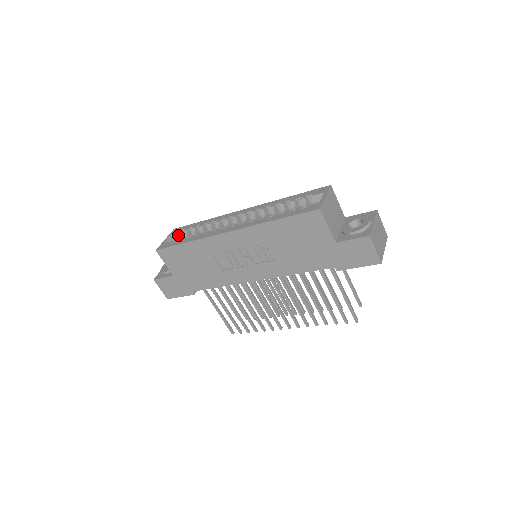
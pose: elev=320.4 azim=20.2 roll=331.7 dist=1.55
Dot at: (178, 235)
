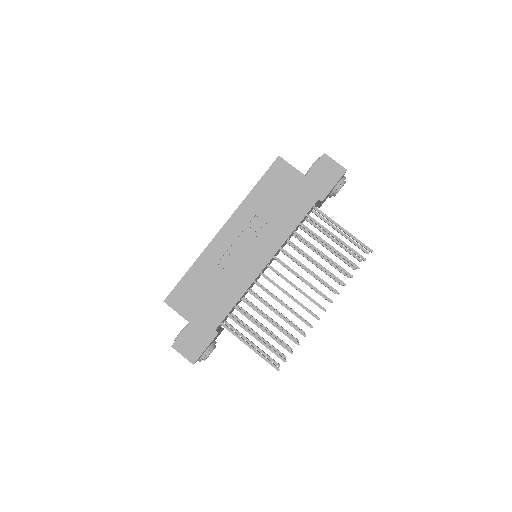
Dot at: occluded
